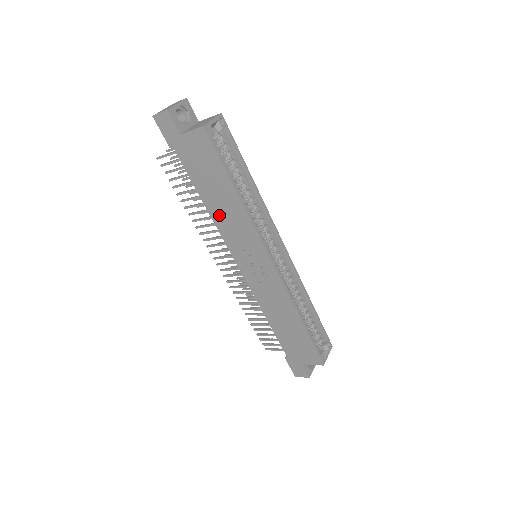
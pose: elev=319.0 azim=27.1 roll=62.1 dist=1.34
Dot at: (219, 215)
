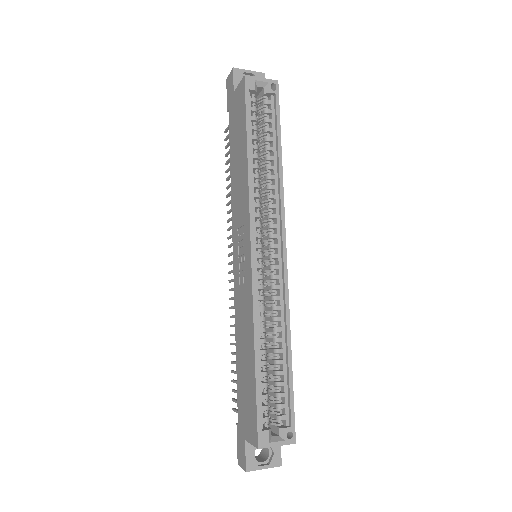
Dot at: (235, 186)
